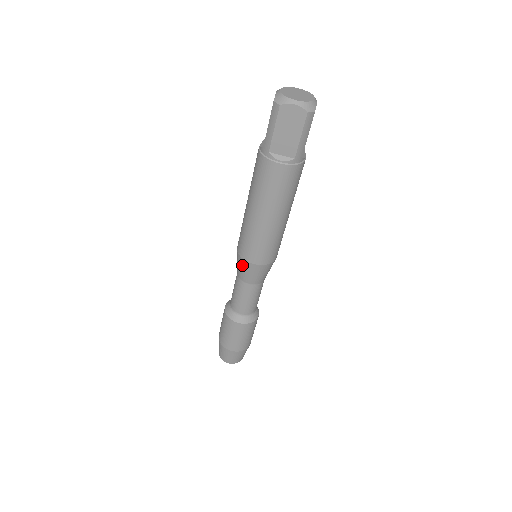
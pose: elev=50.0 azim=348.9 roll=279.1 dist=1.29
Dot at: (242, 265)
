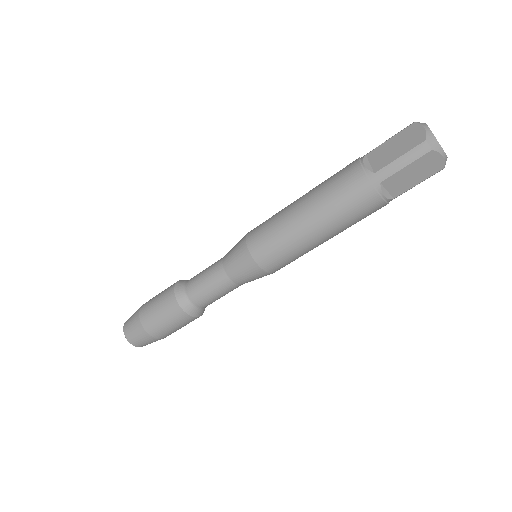
Dot at: (247, 266)
